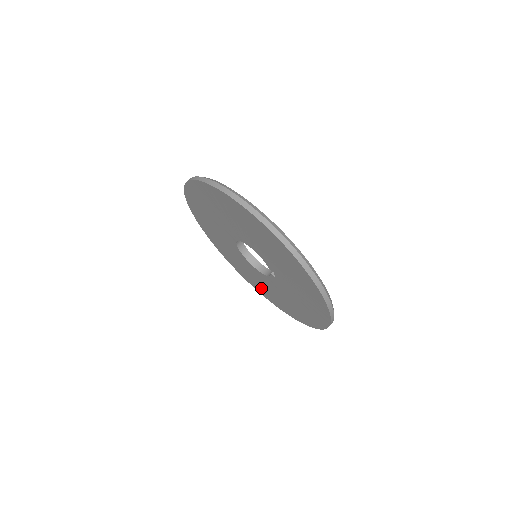
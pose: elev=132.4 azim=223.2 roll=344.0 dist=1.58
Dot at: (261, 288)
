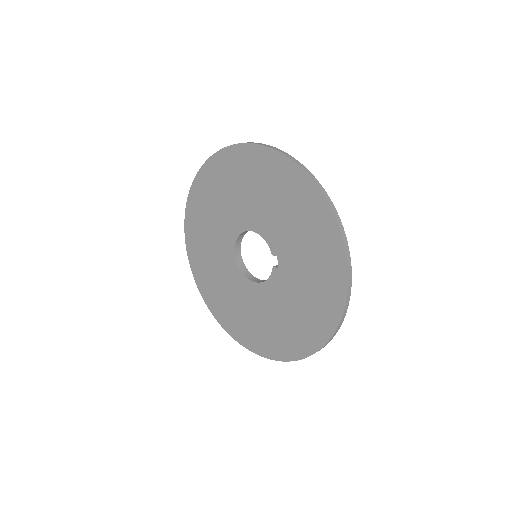
Dot at: (253, 331)
